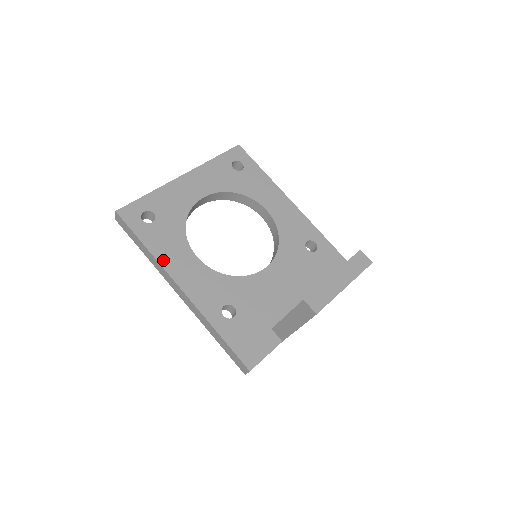
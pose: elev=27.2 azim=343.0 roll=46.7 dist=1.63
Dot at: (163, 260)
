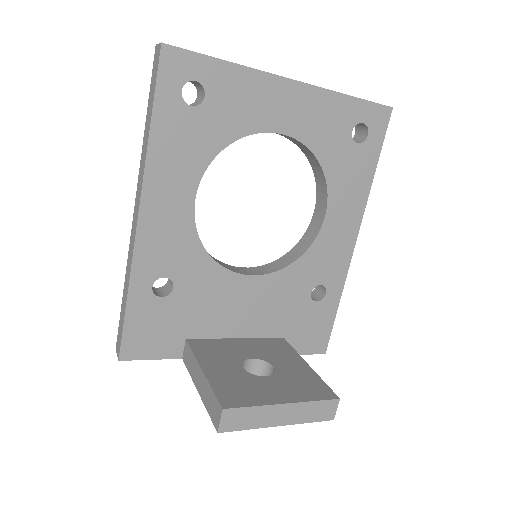
Dot at: (153, 166)
